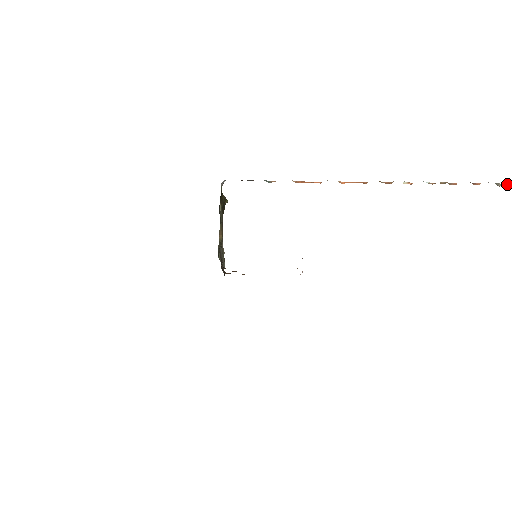
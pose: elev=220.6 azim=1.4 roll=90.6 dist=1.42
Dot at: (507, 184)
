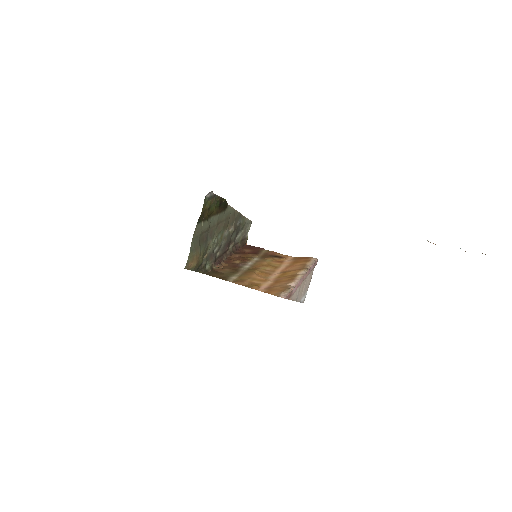
Dot at: out of frame
